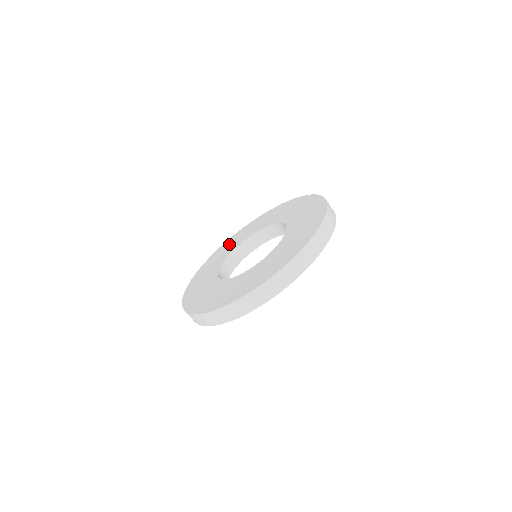
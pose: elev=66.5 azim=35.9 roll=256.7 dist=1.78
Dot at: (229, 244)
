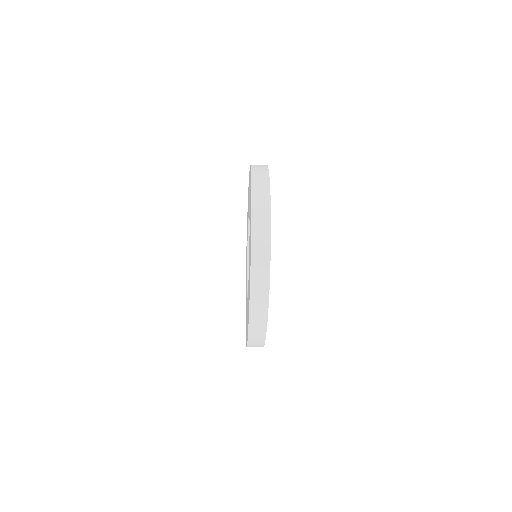
Dot at: occluded
